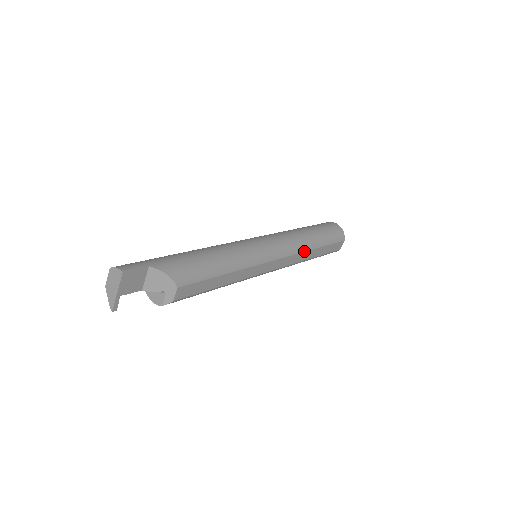
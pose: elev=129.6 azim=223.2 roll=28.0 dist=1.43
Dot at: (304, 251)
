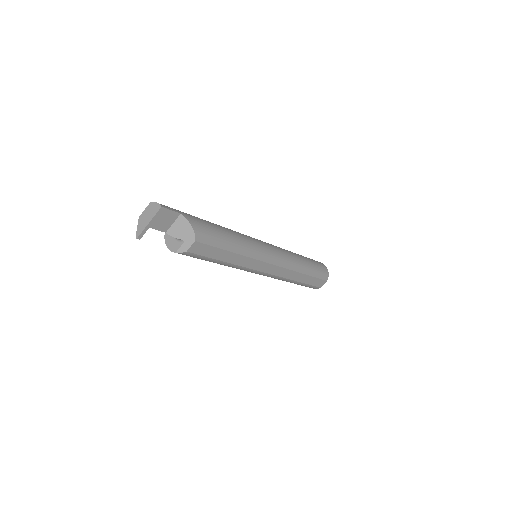
Dot at: (294, 270)
